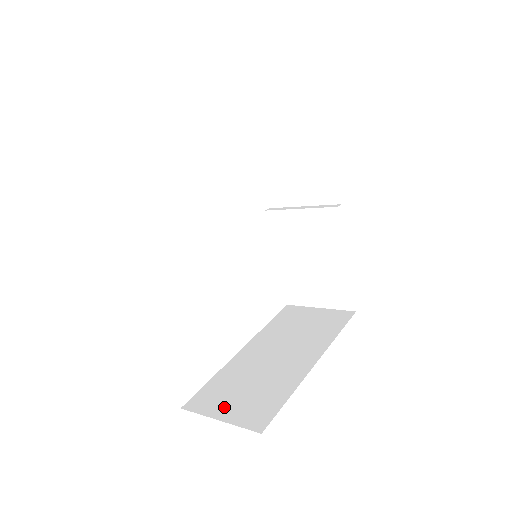
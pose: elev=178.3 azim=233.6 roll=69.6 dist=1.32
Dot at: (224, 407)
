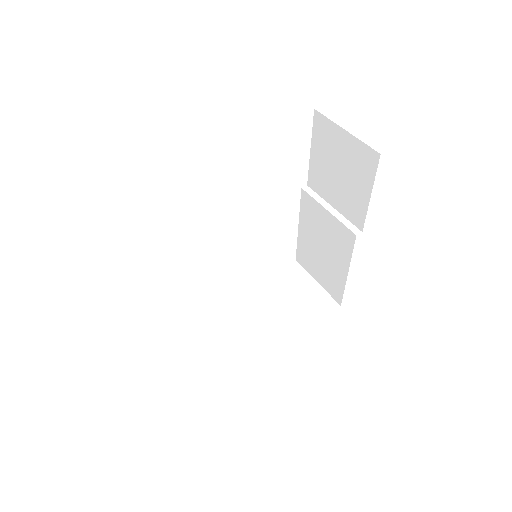
Dot at: (190, 349)
